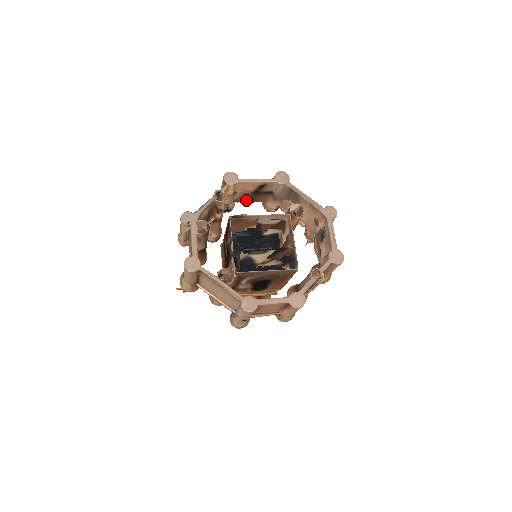
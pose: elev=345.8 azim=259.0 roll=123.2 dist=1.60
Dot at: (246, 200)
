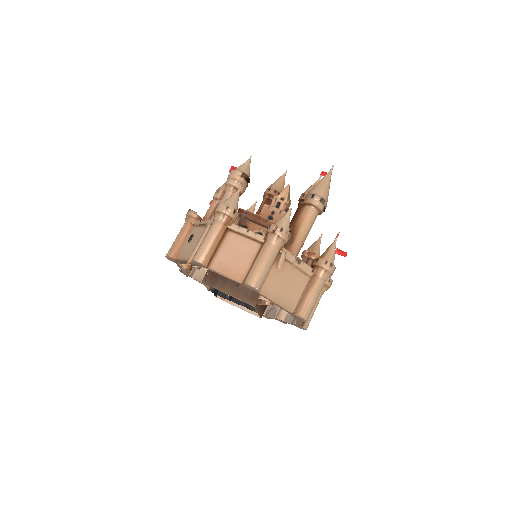
Dot at: (240, 236)
